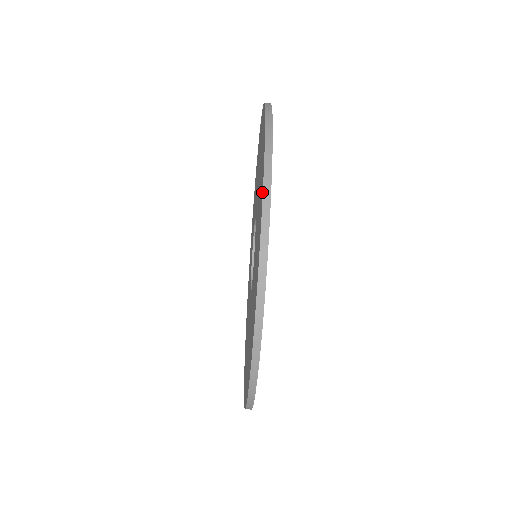
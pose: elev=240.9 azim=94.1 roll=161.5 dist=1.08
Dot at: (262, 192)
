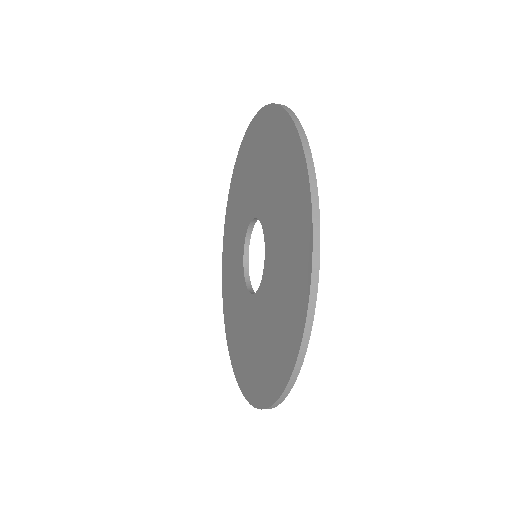
Dot at: (259, 405)
